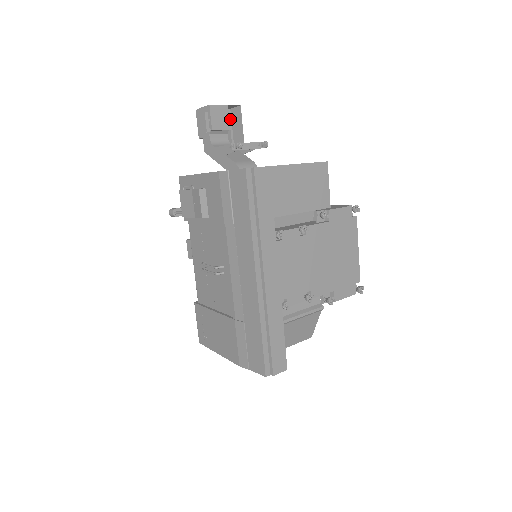
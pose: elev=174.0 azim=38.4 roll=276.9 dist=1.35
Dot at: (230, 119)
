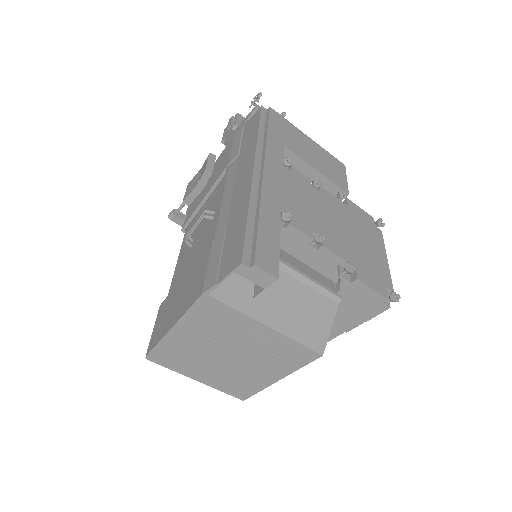
Dot at: occluded
